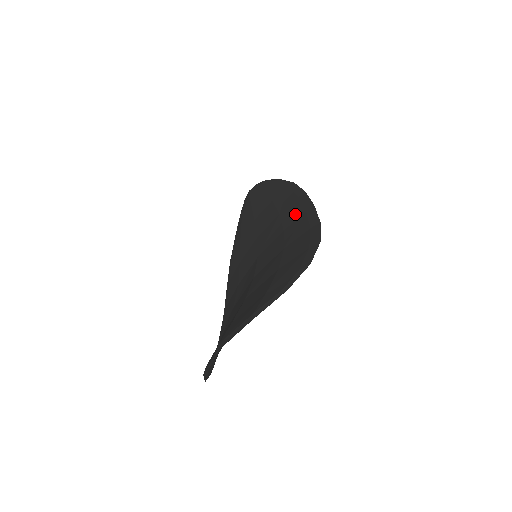
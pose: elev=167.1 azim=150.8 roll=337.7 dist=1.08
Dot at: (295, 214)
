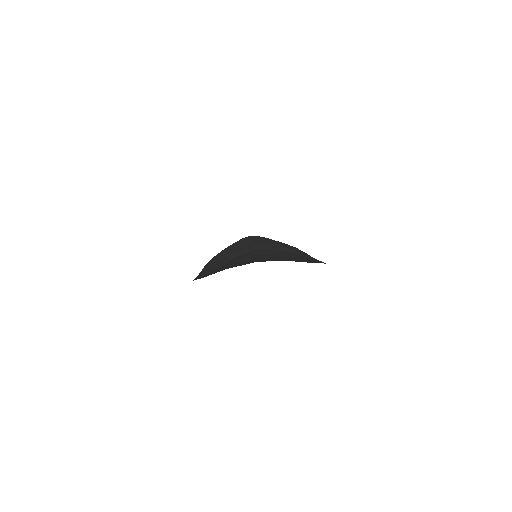
Dot at: occluded
